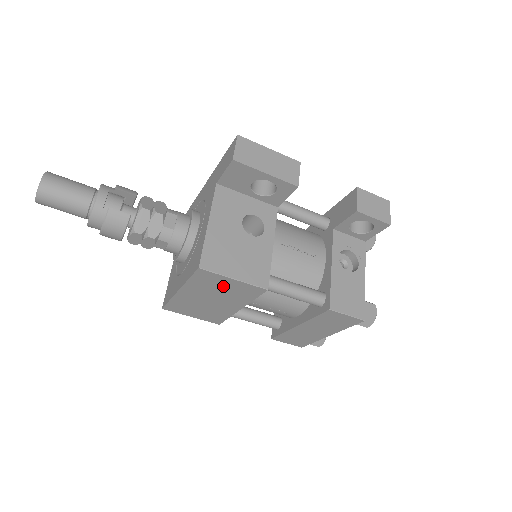
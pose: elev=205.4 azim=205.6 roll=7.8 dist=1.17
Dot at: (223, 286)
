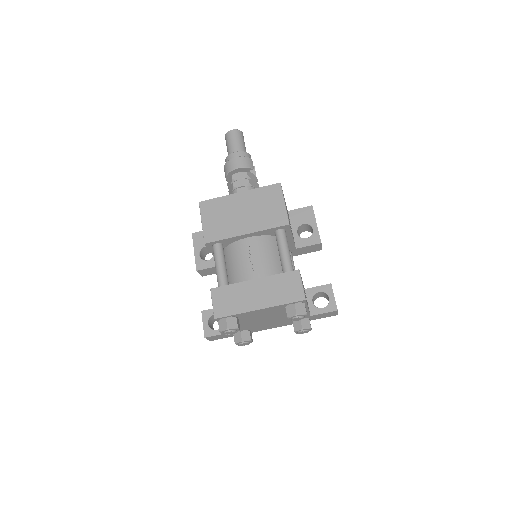
Dot at: (270, 205)
